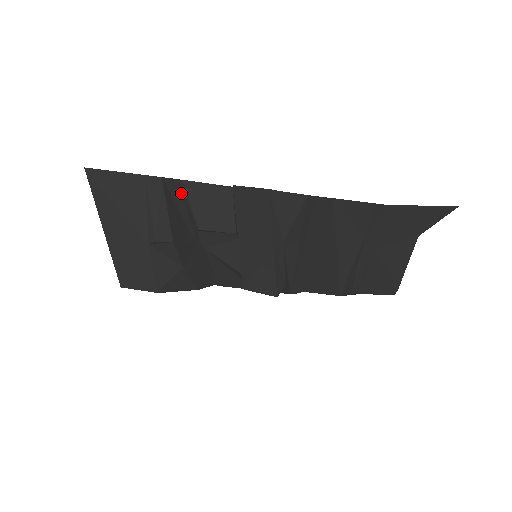
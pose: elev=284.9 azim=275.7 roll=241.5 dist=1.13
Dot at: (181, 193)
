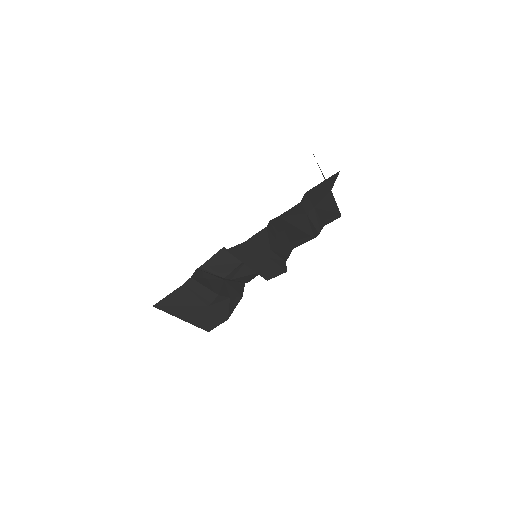
Dot at: (202, 272)
